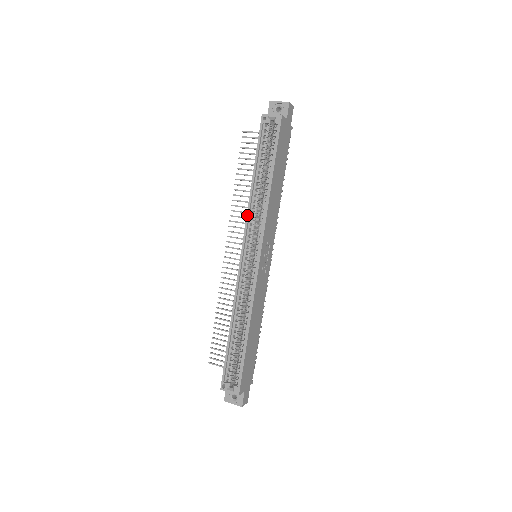
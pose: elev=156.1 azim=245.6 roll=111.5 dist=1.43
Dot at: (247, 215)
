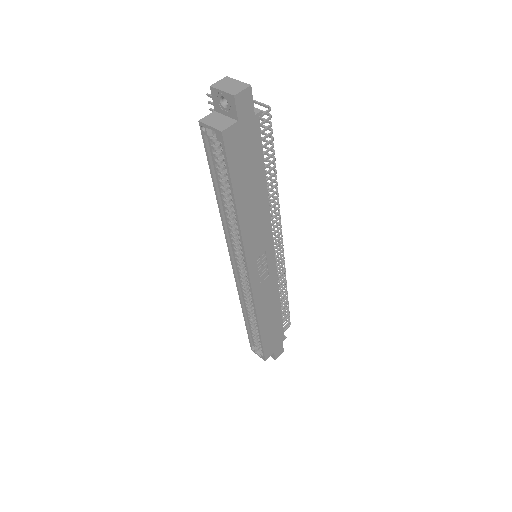
Dot at: (225, 234)
